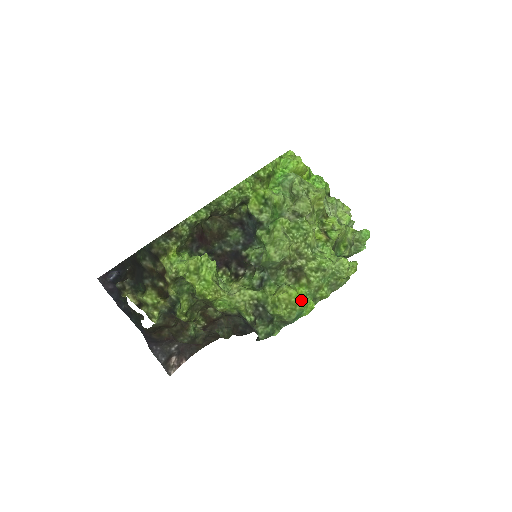
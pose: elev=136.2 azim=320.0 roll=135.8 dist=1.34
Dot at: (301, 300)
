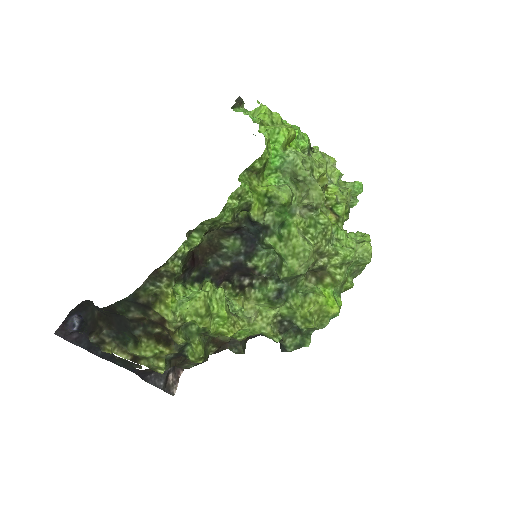
Dot at: (333, 305)
